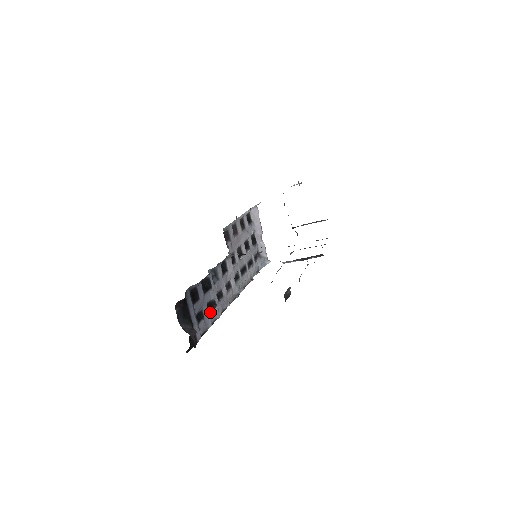
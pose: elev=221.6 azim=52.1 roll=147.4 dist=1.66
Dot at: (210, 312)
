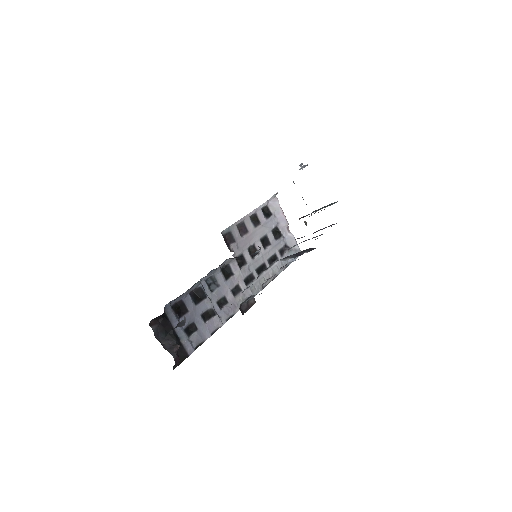
Dot at: (207, 322)
